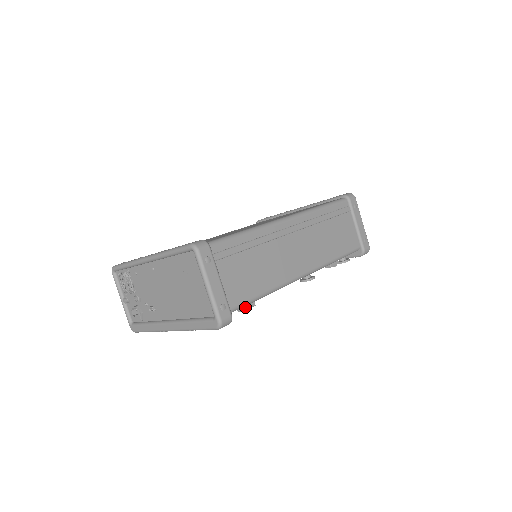
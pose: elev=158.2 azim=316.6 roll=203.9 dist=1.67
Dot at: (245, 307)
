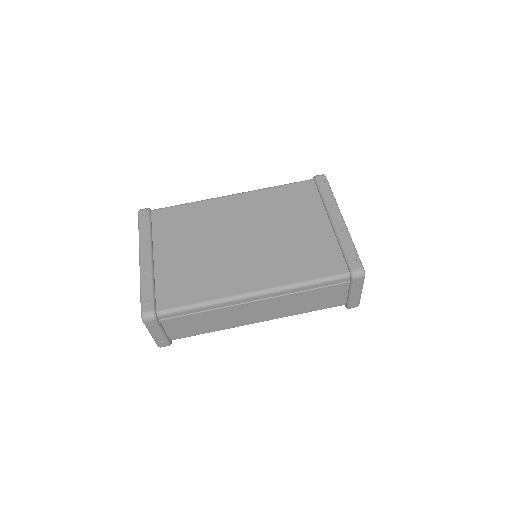
Dot at: occluded
